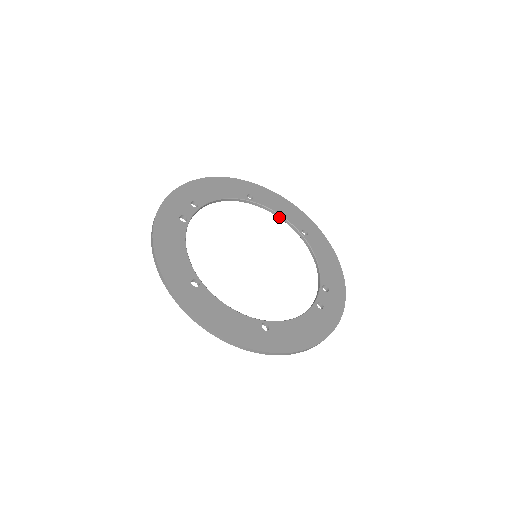
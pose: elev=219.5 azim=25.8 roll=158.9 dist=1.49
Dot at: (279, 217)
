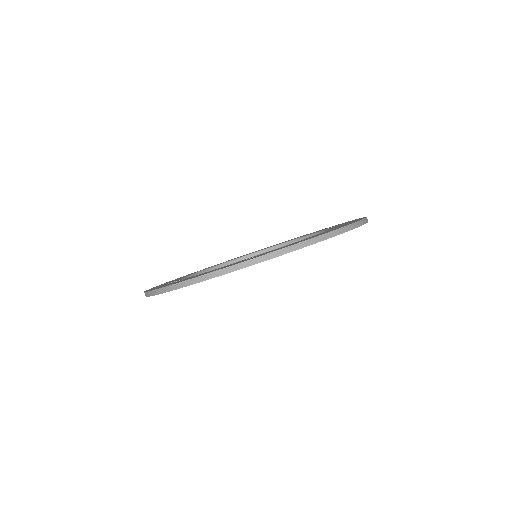
Dot at: (232, 263)
